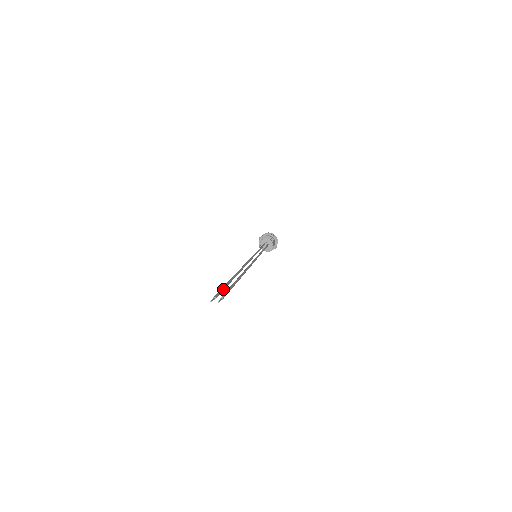
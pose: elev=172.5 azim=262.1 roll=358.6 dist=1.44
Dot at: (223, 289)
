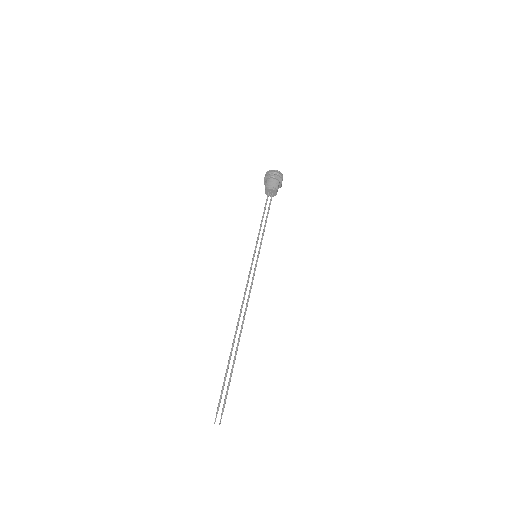
Dot at: (223, 388)
